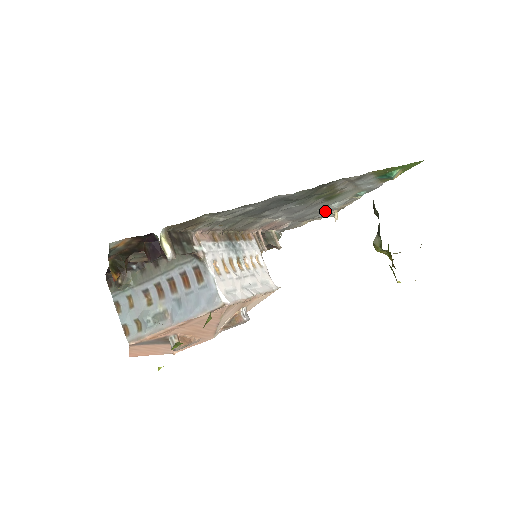
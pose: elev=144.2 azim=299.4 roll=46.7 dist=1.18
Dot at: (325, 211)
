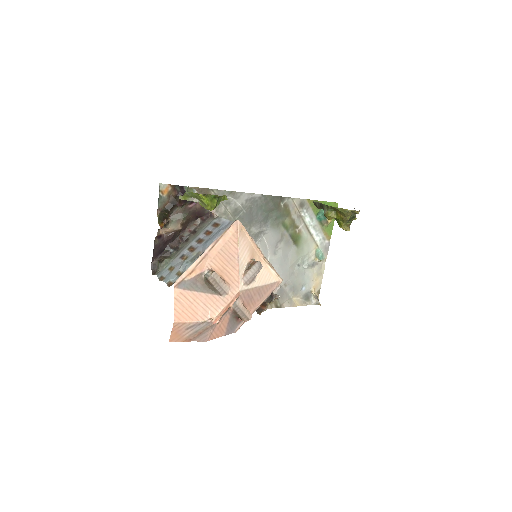
Dot at: (303, 280)
